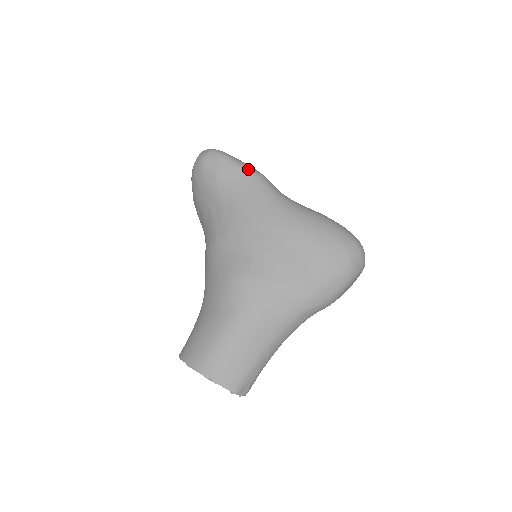
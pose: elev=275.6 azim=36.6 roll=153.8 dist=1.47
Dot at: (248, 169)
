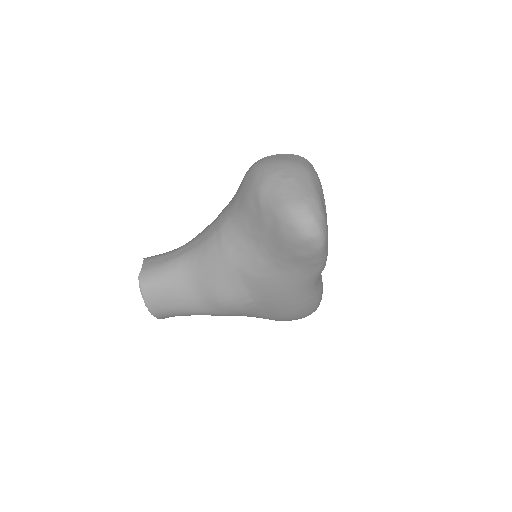
Dot at: (322, 265)
